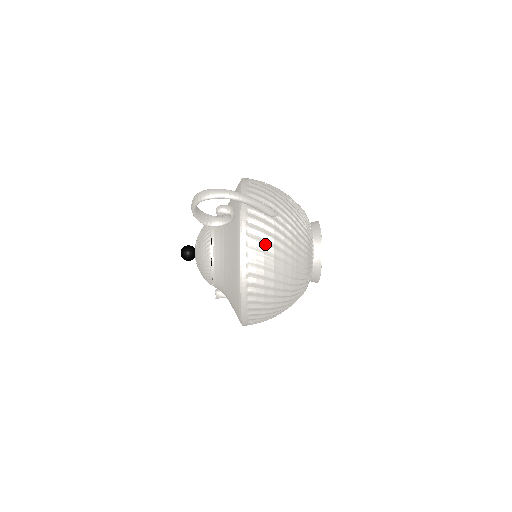
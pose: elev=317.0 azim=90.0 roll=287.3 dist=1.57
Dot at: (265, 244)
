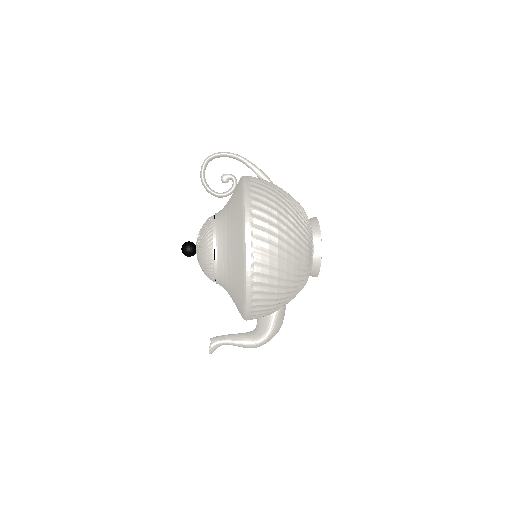
Dot at: (265, 183)
